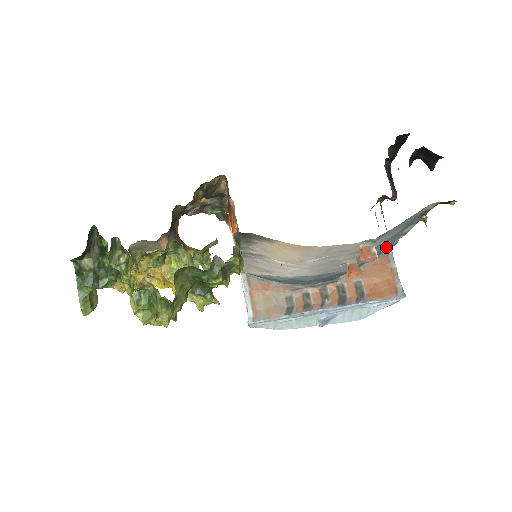
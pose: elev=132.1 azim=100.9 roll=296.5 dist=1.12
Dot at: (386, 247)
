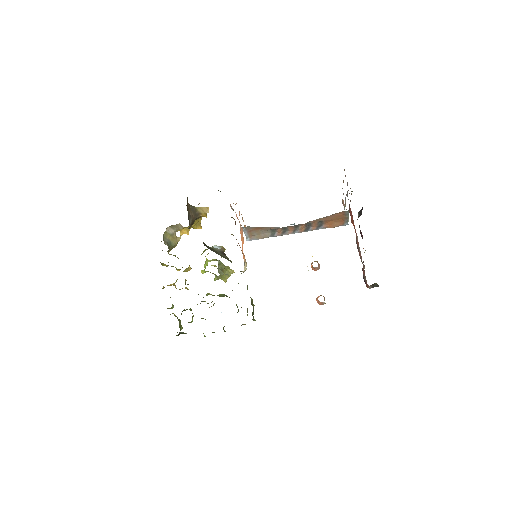
Dot at: occluded
